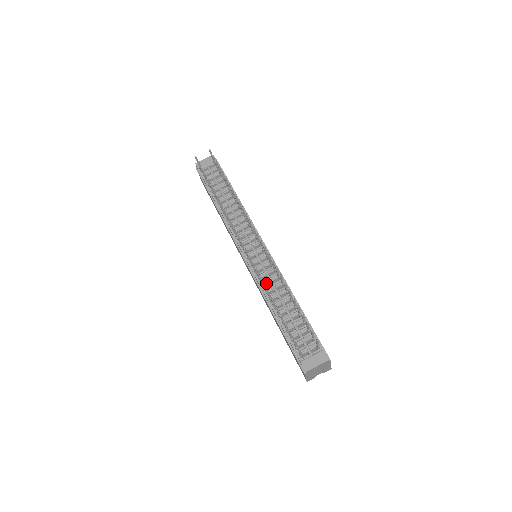
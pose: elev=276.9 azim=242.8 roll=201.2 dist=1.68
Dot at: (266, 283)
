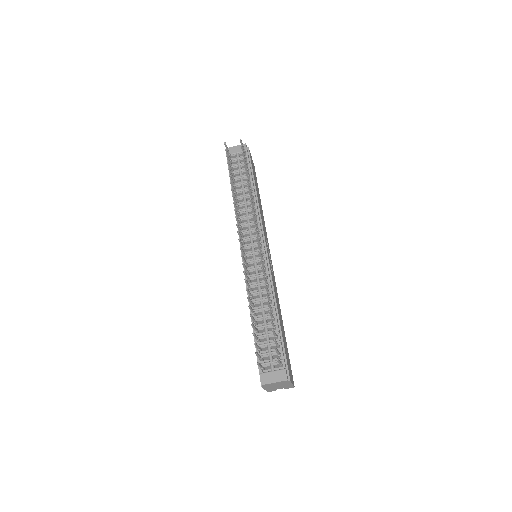
Dot at: (254, 287)
